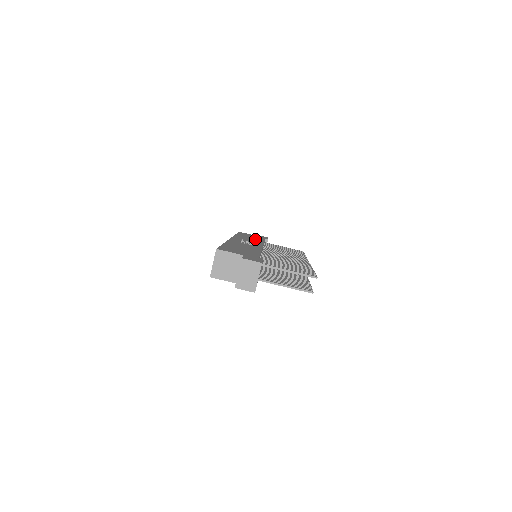
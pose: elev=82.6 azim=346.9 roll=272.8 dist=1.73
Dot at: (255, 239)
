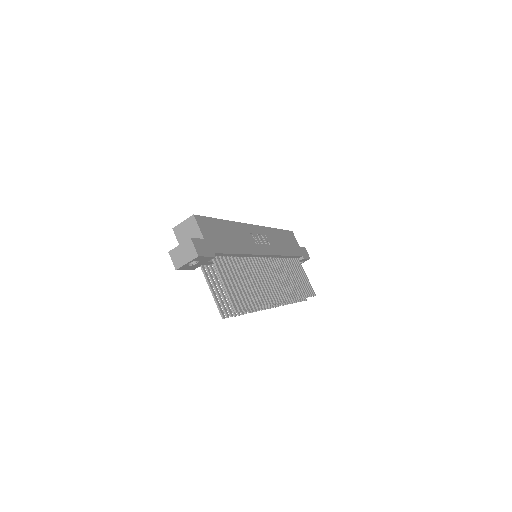
Dot at: (284, 246)
